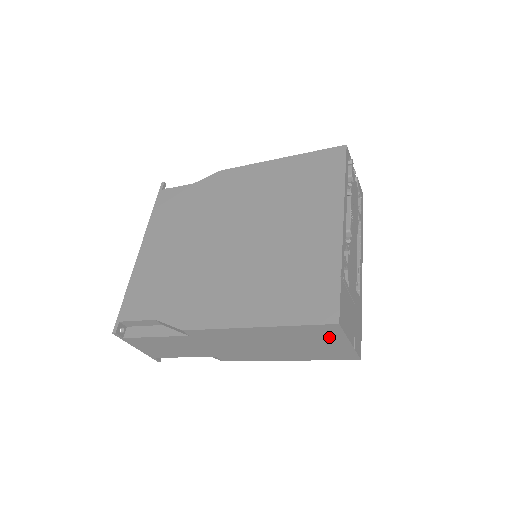
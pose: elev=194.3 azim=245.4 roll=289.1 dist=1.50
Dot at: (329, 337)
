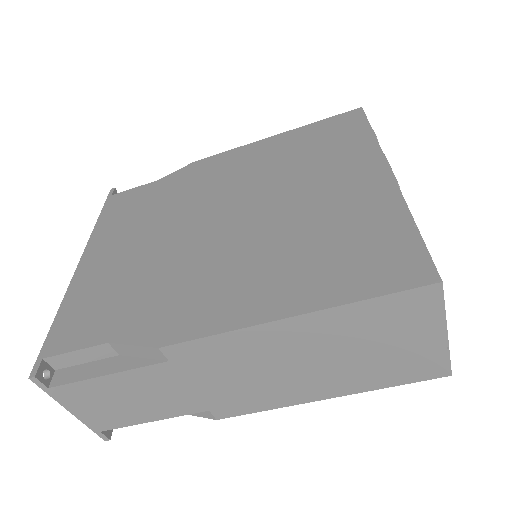
Dot at: (415, 323)
